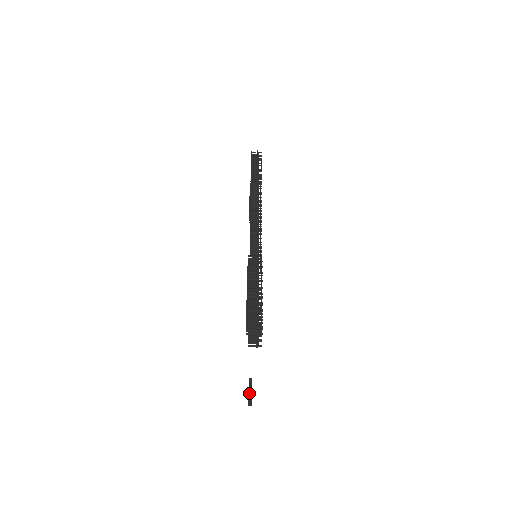
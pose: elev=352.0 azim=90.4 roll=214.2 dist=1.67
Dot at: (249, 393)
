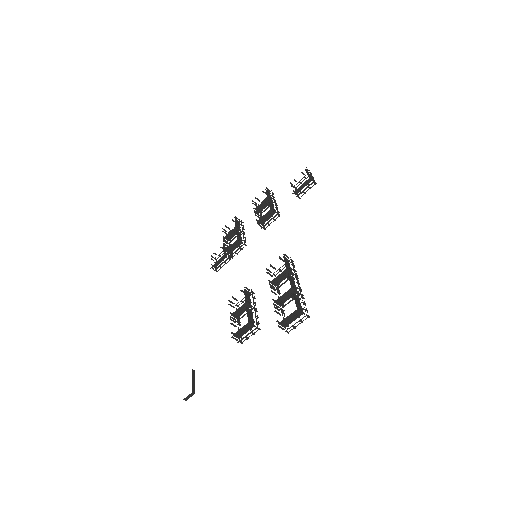
Dot at: (193, 385)
